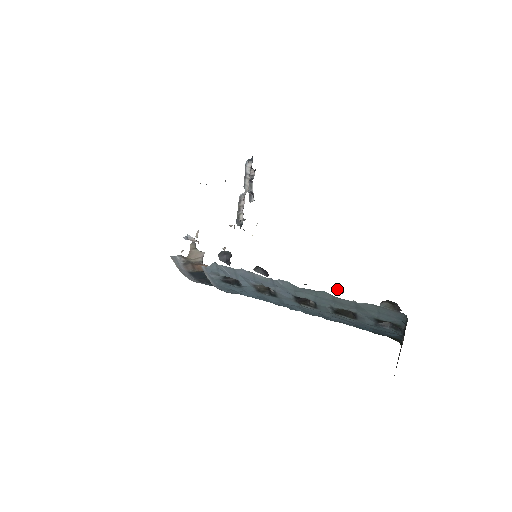
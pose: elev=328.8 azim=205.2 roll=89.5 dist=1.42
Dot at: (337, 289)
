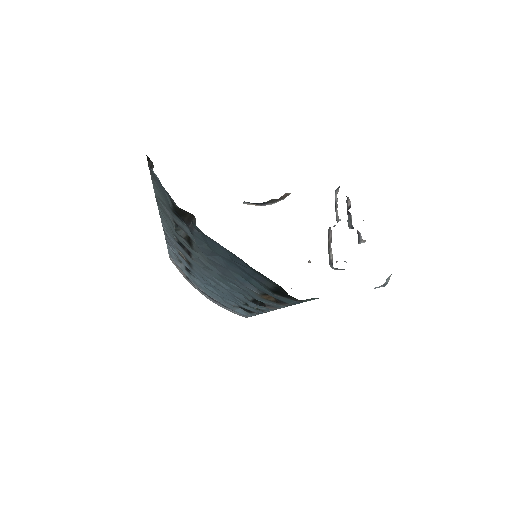
Dot at: occluded
